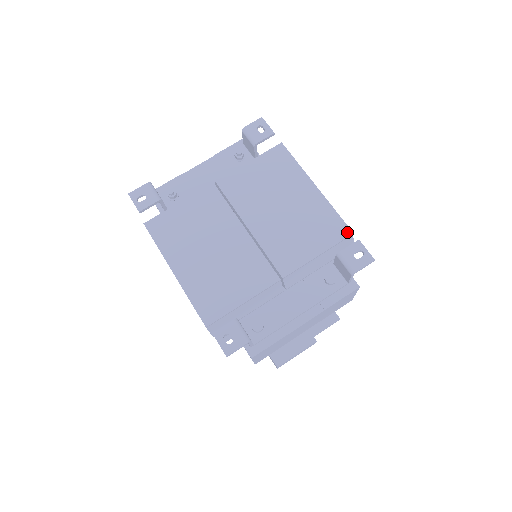
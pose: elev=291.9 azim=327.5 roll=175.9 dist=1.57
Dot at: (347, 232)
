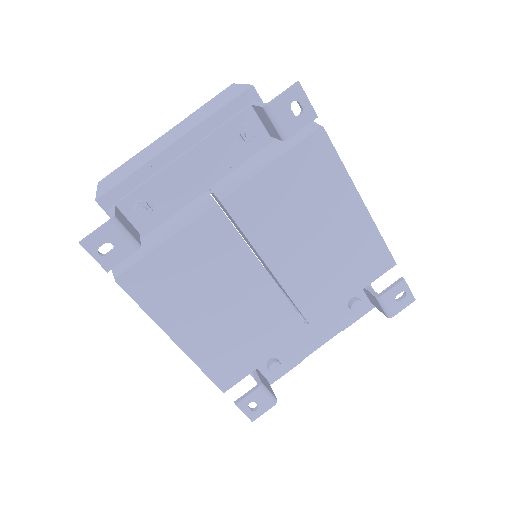
Dot at: (390, 264)
